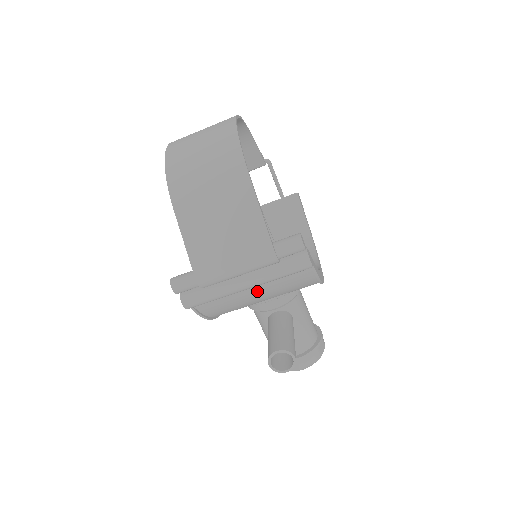
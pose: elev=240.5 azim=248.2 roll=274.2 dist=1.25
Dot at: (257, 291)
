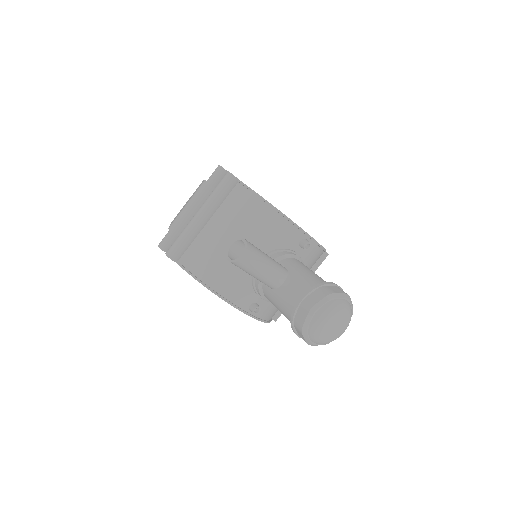
Dot at: (218, 228)
